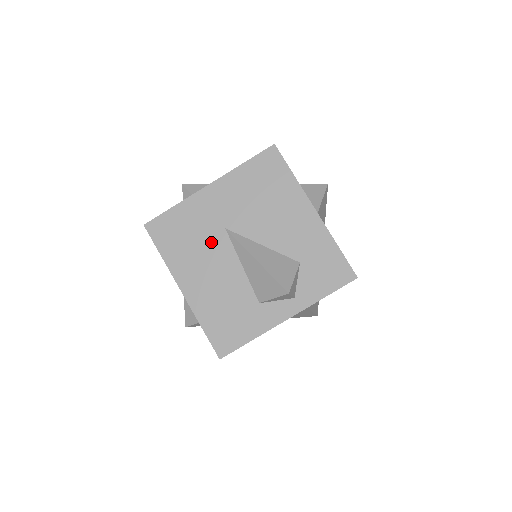
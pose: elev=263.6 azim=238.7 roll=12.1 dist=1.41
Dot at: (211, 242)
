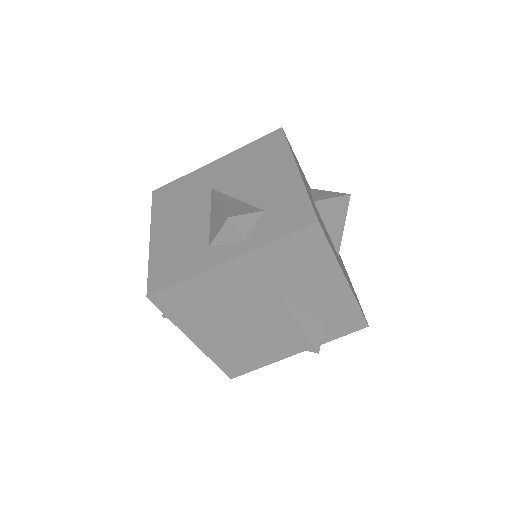
Dot at: (195, 199)
